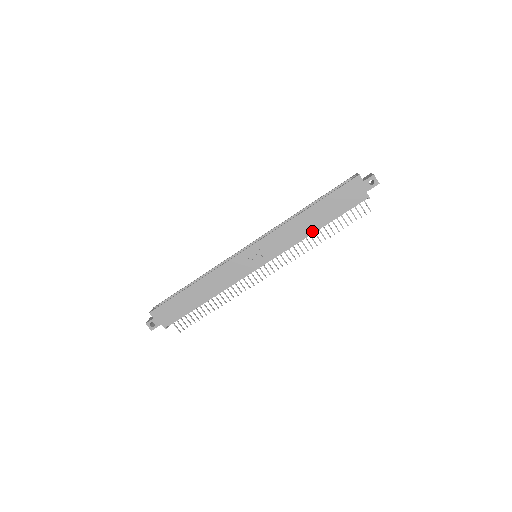
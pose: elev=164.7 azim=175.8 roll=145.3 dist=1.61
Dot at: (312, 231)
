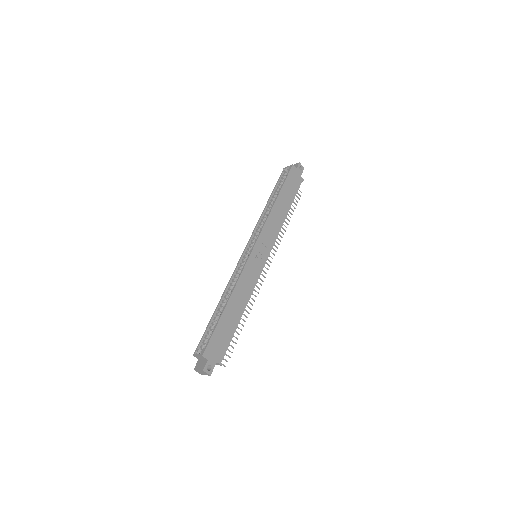
Dot at: (285, 217)
